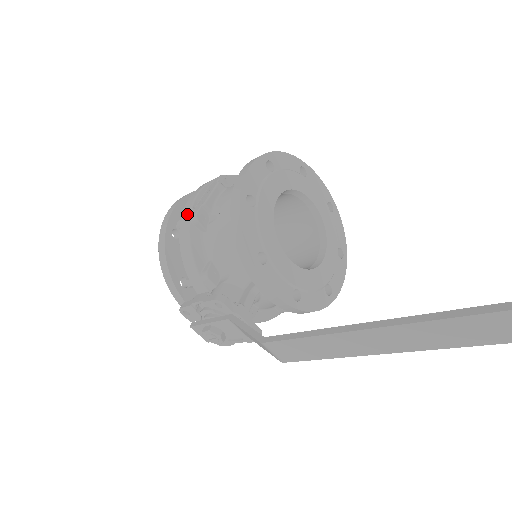
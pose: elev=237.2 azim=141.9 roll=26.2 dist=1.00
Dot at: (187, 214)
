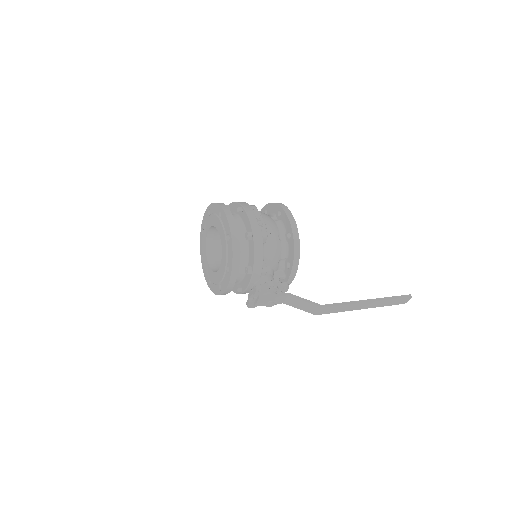
Dot at: (259, 231)
